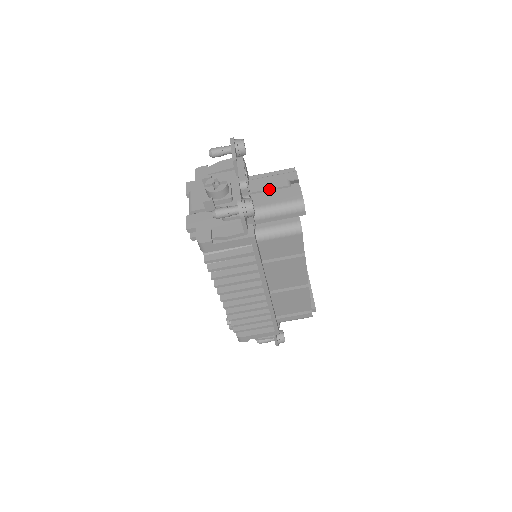
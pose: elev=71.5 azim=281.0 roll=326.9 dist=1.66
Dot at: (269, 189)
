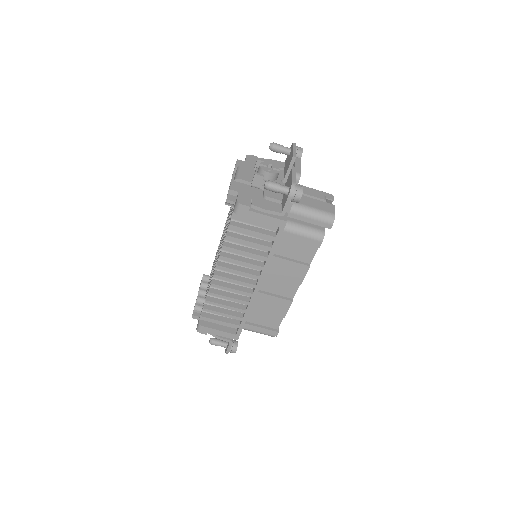
Dot at: (309, 195)
